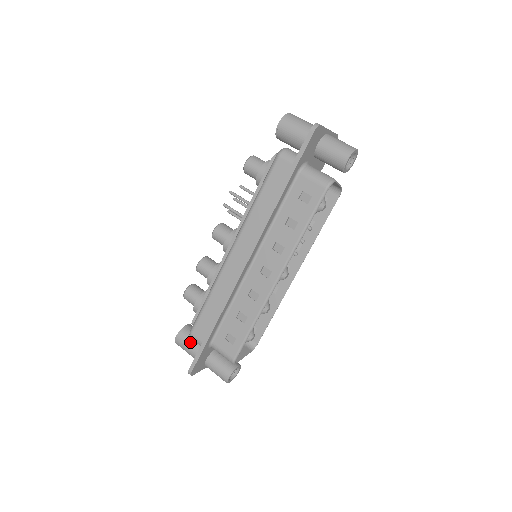
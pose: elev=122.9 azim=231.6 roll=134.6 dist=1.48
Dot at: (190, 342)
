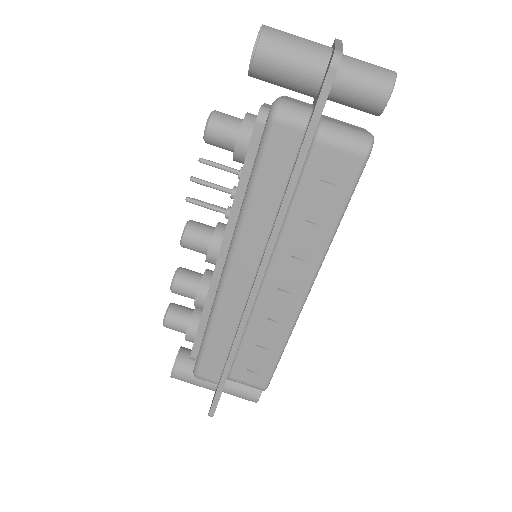
Dot at: (193, 375)
